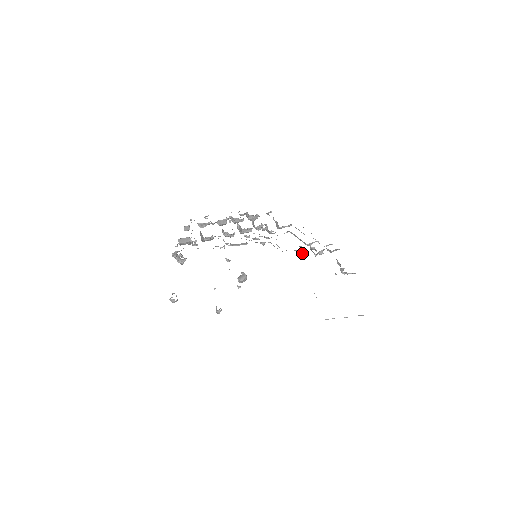
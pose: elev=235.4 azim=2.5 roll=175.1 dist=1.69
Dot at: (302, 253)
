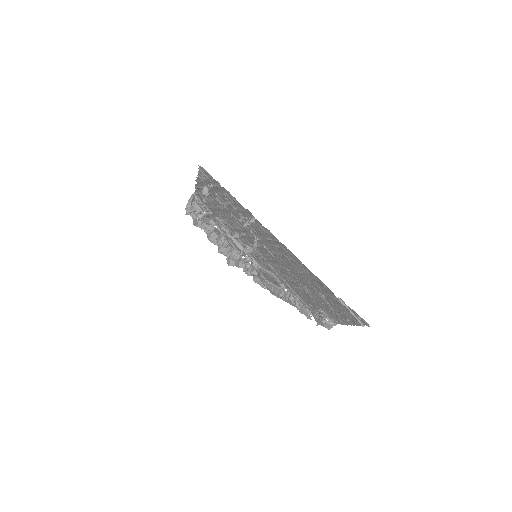
Dot at: (283, 294)
